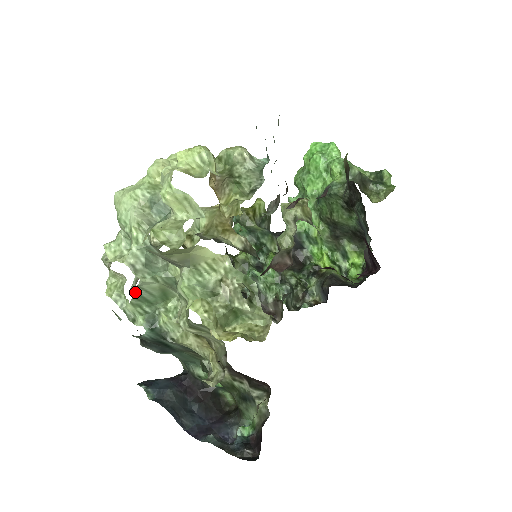
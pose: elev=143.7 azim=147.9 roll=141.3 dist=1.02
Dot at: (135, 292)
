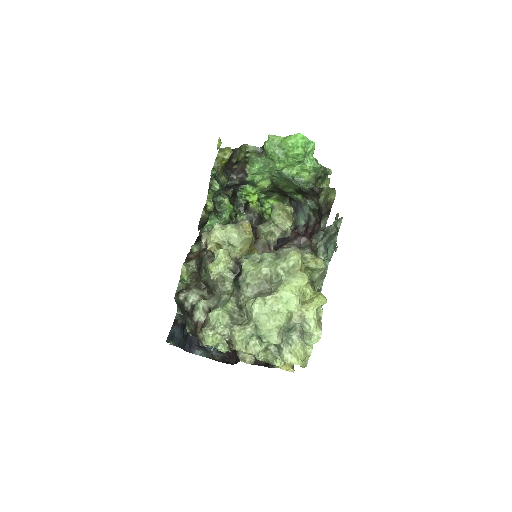
Dot at: occluded
